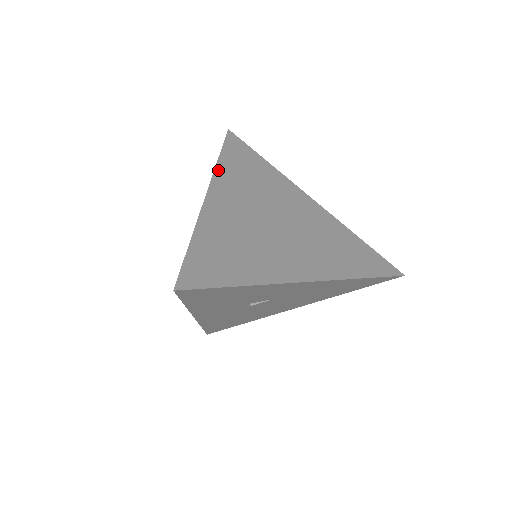
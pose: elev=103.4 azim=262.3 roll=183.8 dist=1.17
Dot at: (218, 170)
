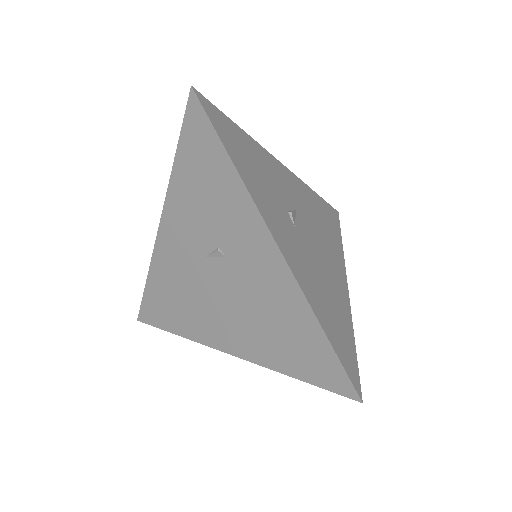
Dot at: (154, 259)
